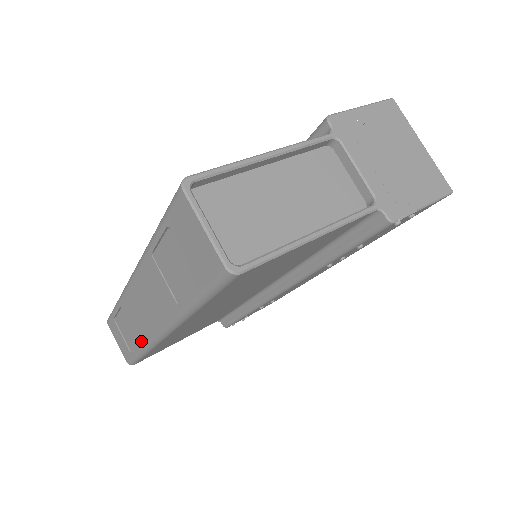
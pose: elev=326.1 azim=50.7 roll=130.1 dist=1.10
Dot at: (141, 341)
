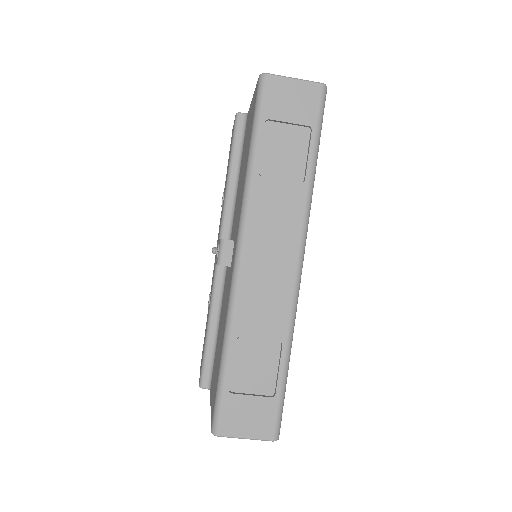
Dot at: (282, 330)
